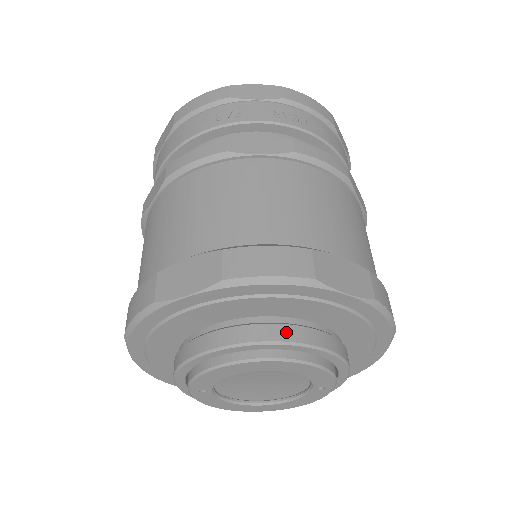
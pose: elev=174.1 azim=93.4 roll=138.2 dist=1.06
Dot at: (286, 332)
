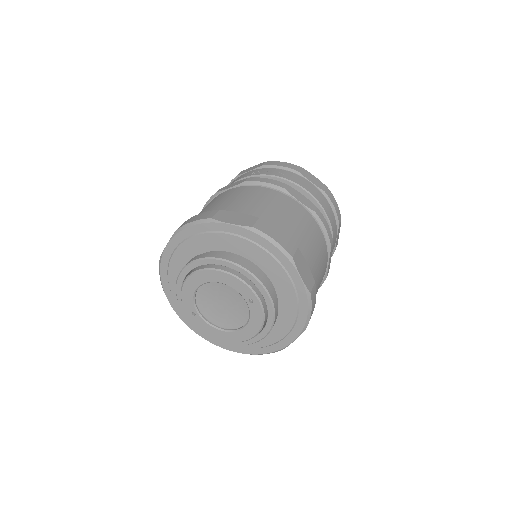
Dot at: (208, 254)
